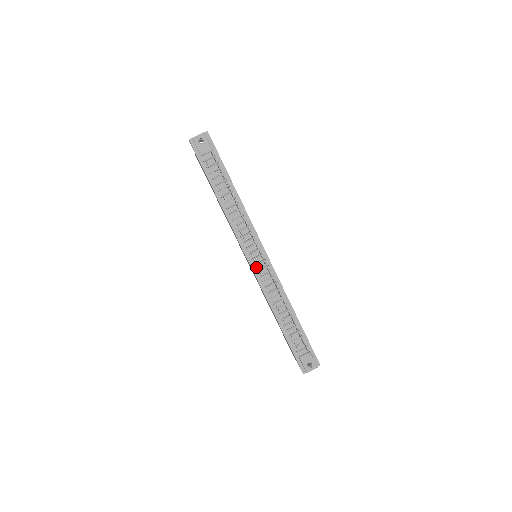
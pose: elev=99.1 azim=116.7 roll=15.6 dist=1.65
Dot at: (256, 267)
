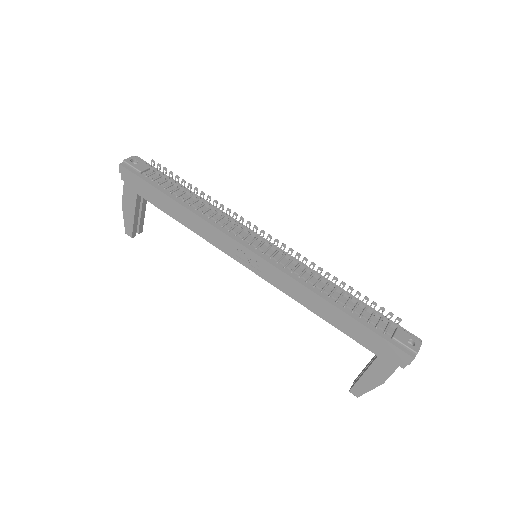
Dot at: (266, 255)
